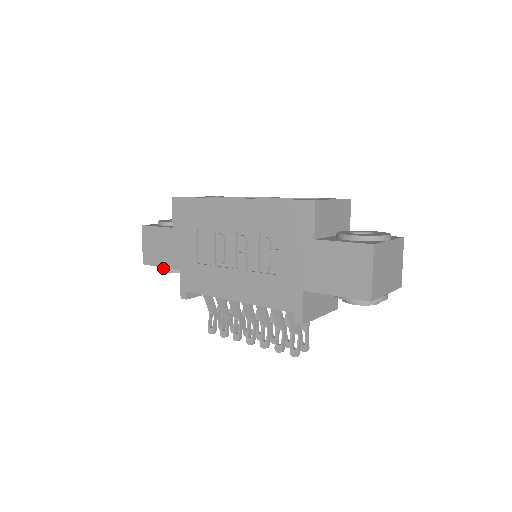
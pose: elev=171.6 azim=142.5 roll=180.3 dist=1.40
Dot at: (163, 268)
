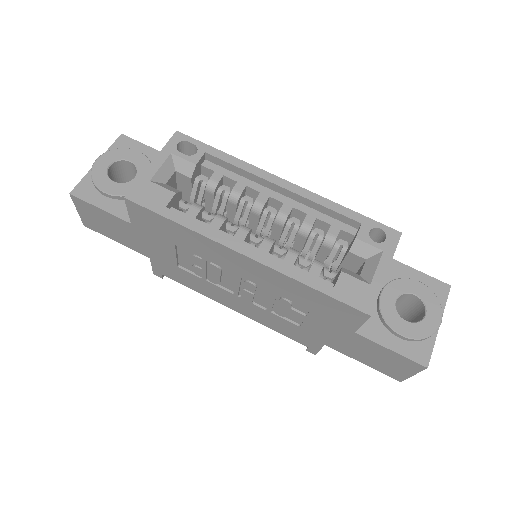
Dot at: occluded
